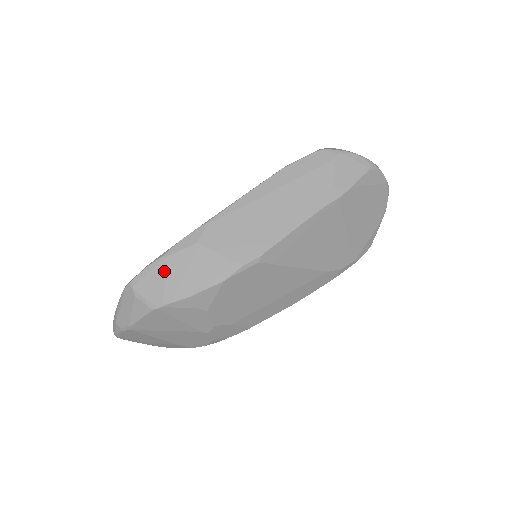
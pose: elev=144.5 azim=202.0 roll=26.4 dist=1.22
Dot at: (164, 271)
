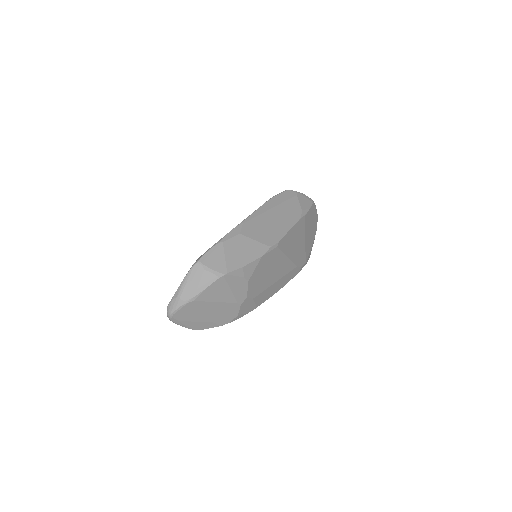
Dot at: (223, 251)
